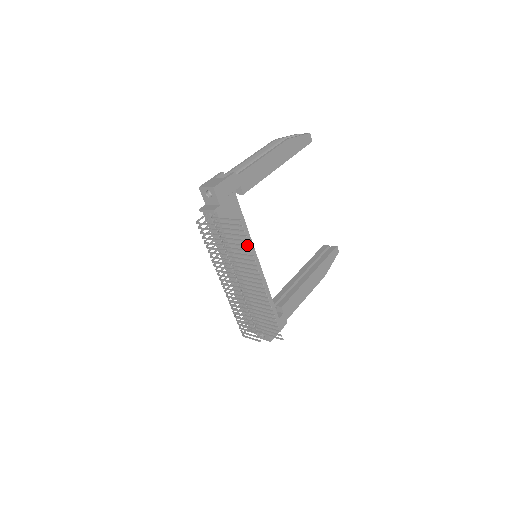
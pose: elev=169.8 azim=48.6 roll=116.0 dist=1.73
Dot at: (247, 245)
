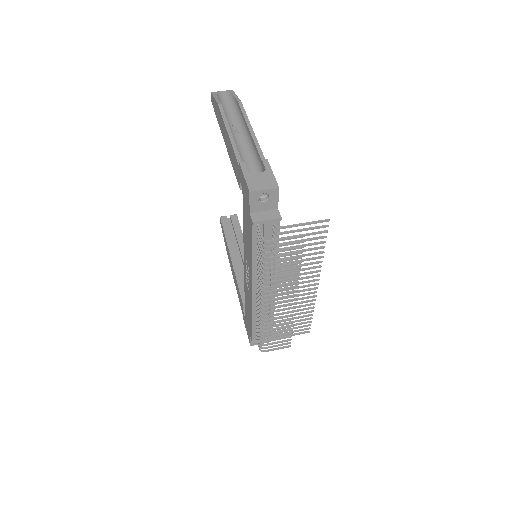
Dot at: (320, 247)
